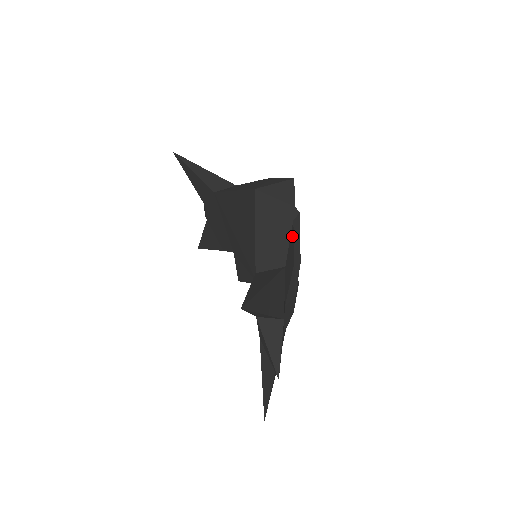
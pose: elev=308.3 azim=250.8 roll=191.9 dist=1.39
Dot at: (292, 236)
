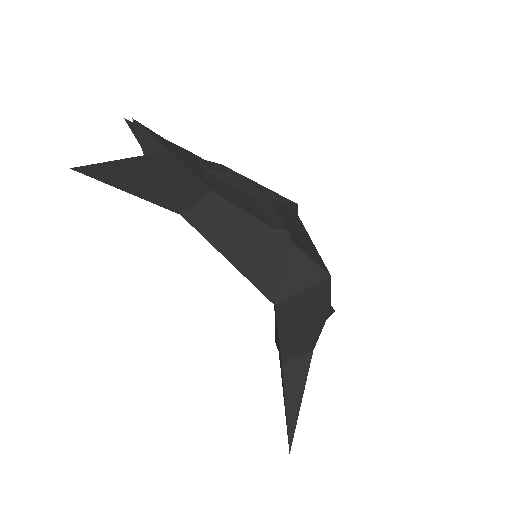
Dot at: occluded
